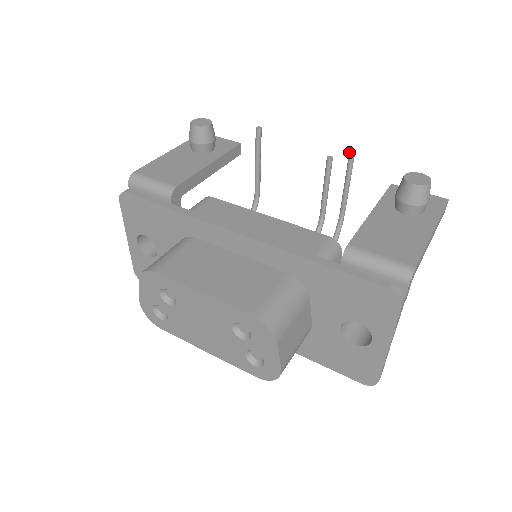
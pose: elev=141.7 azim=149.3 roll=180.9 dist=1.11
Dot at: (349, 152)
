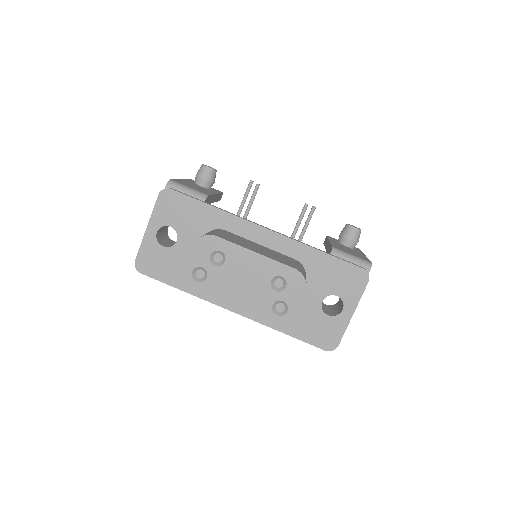
Dot at: (313, 206)
